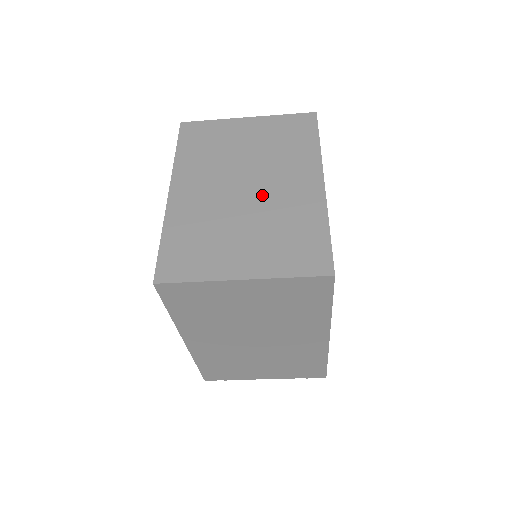
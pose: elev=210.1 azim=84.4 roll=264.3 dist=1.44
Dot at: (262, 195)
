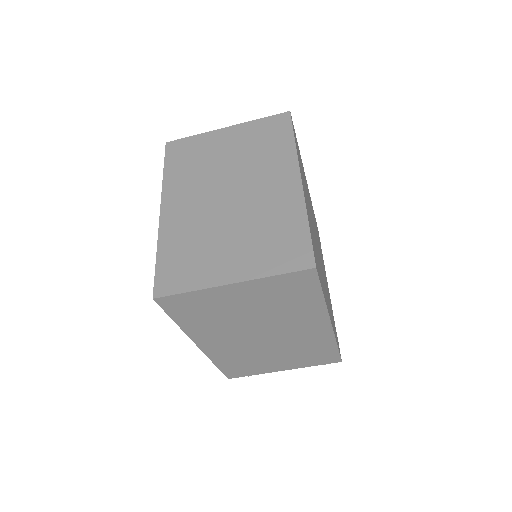
Dot at: (244, 201)
